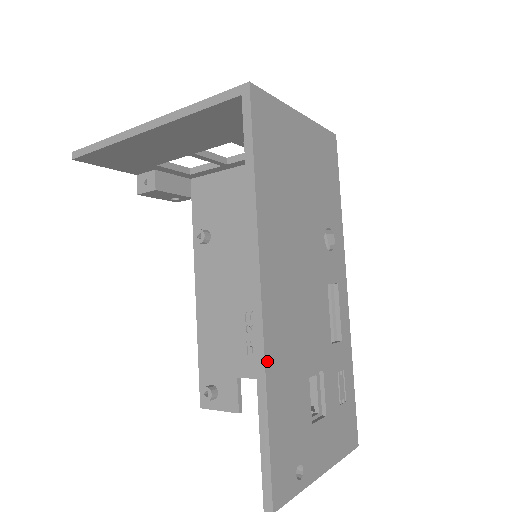
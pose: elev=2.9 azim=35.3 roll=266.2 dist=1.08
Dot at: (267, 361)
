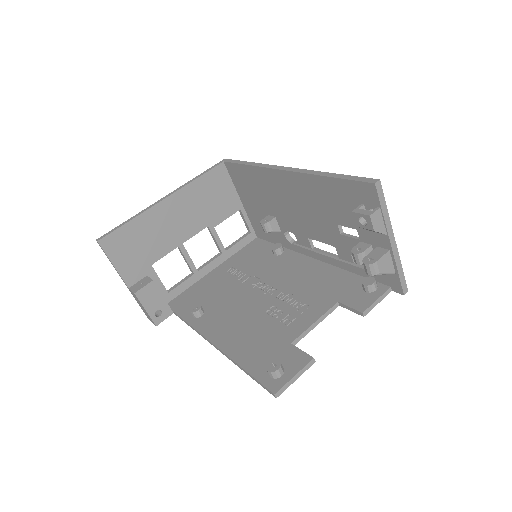
Dot at: occluded
